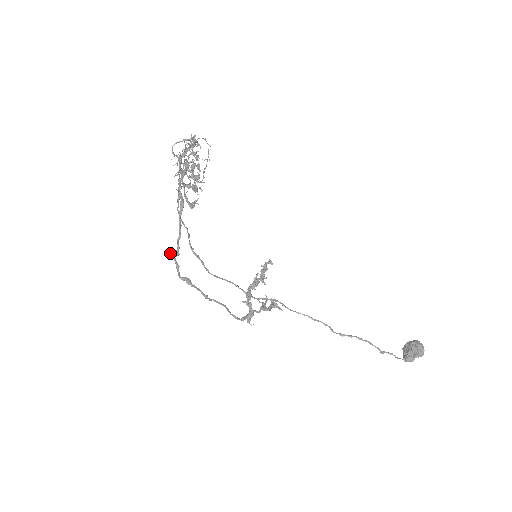
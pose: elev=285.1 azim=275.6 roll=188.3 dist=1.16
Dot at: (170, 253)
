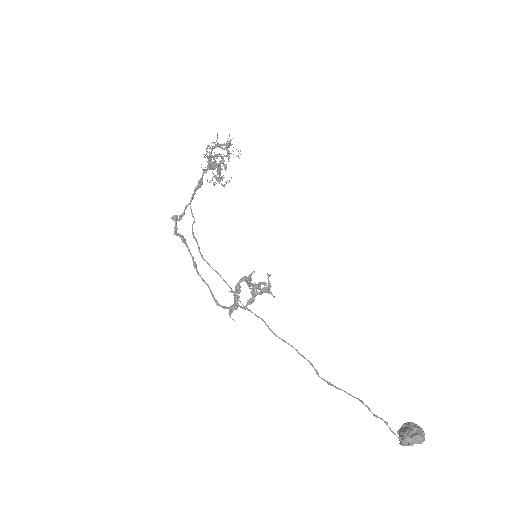
Dot at: (173, 215)
